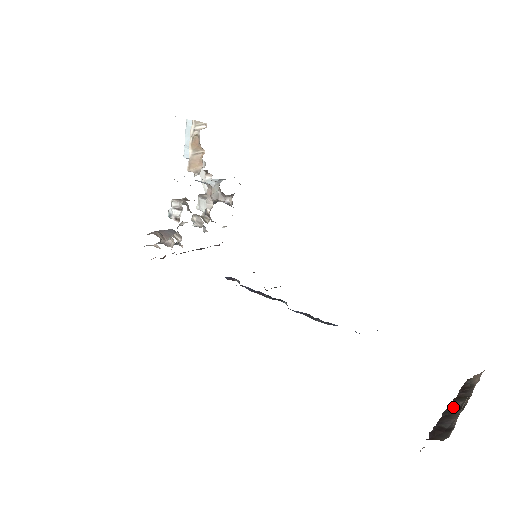
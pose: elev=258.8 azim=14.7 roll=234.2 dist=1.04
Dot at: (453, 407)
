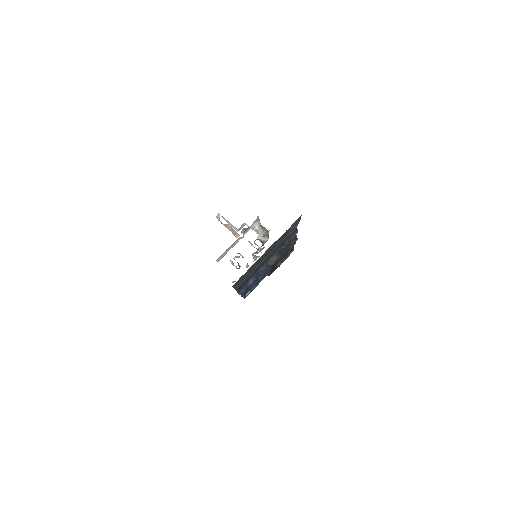
Dot at: occluded
